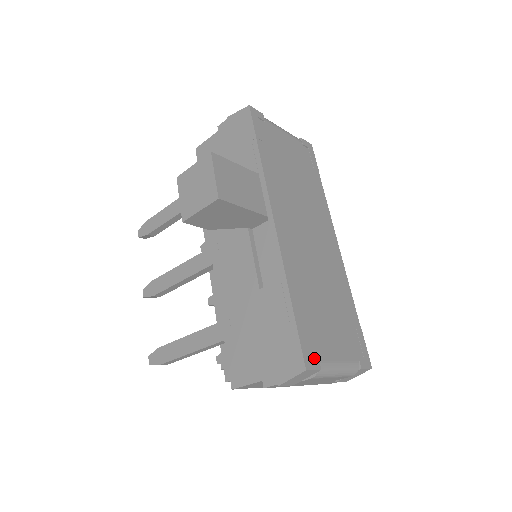
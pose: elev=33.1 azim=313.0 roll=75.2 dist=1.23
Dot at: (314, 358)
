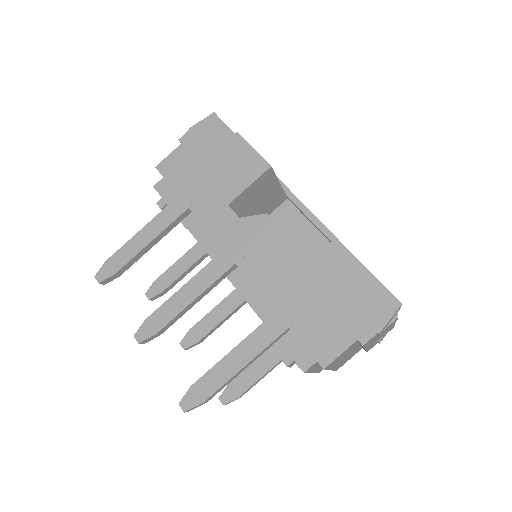
Dot at: occluded
